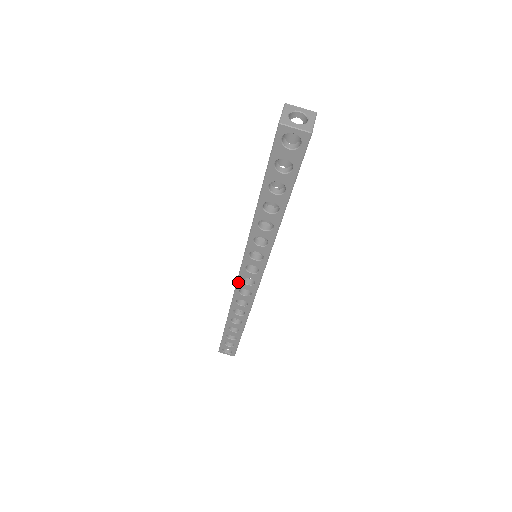
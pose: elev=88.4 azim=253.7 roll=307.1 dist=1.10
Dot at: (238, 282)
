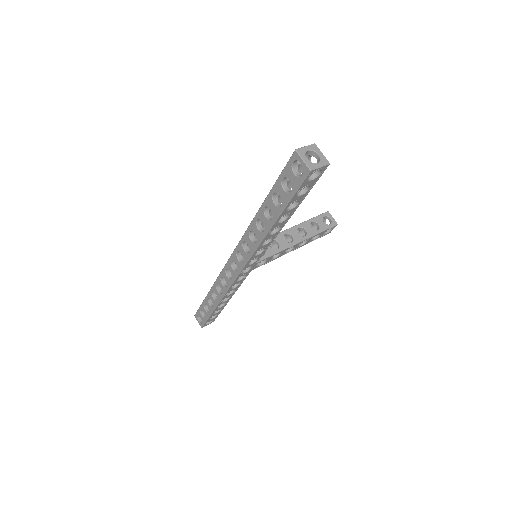
Dot at: (228, 262)
